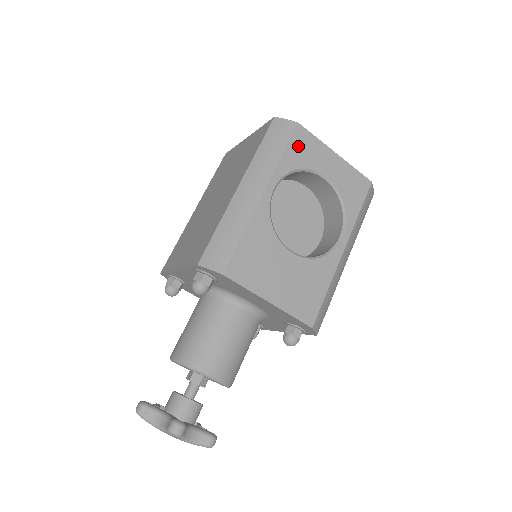
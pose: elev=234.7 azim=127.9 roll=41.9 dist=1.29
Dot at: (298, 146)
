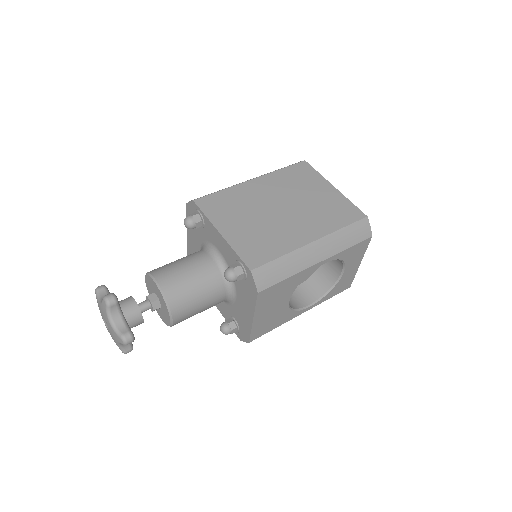
Dot at: (357, 248)
